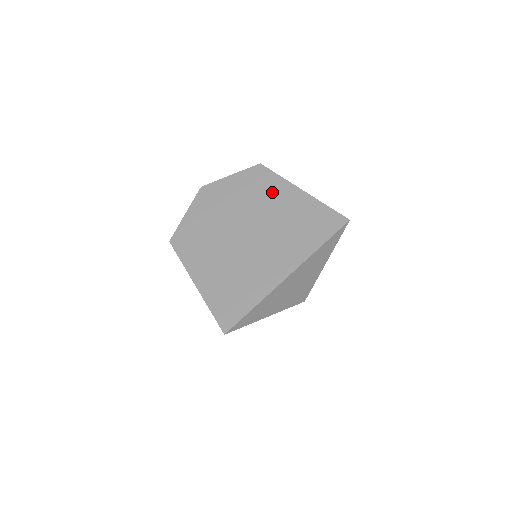
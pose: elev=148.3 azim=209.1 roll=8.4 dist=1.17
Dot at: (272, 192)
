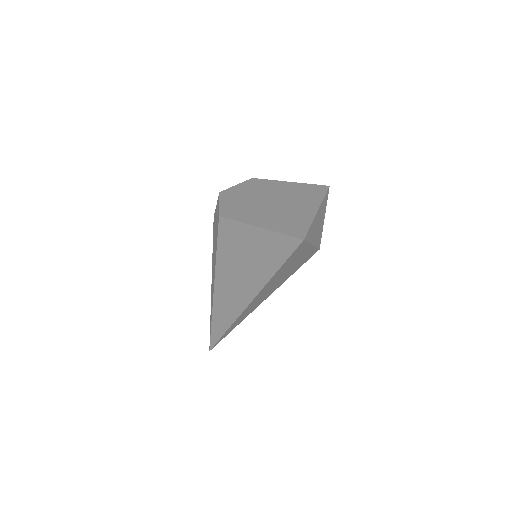
Dot at: (272, 185)
